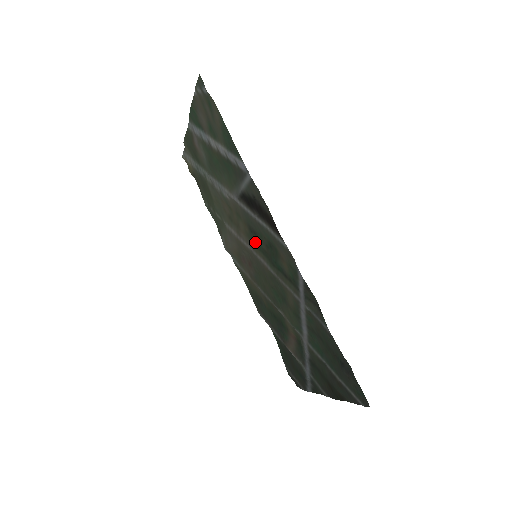
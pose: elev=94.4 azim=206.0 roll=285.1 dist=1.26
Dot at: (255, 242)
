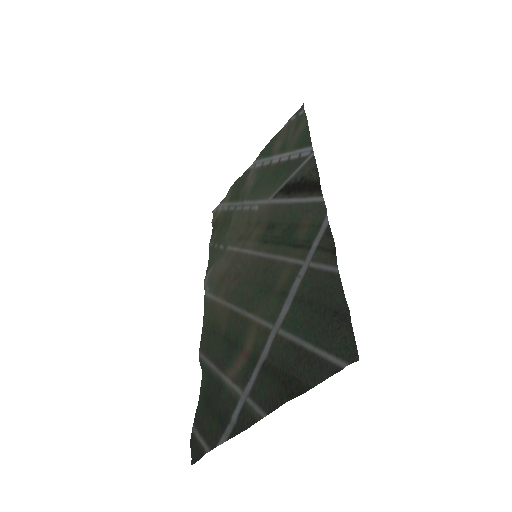
Dot at: (267, 237)
